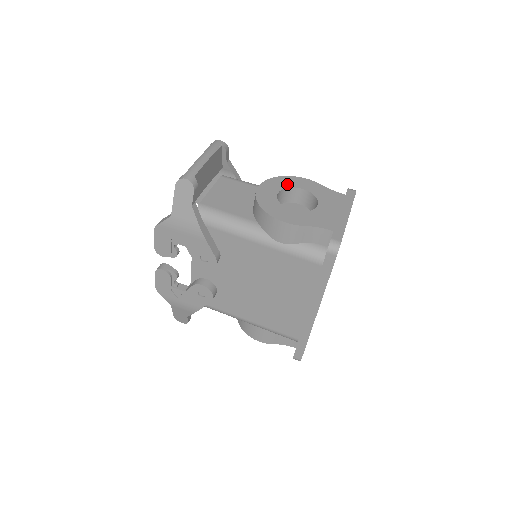
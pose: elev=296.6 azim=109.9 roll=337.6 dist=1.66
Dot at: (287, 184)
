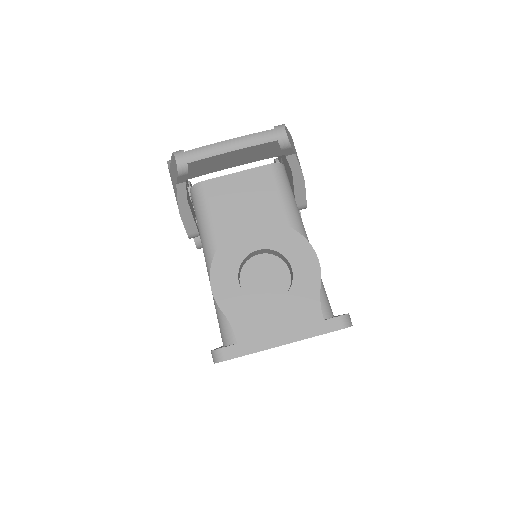
Dot at: (286, 248)
